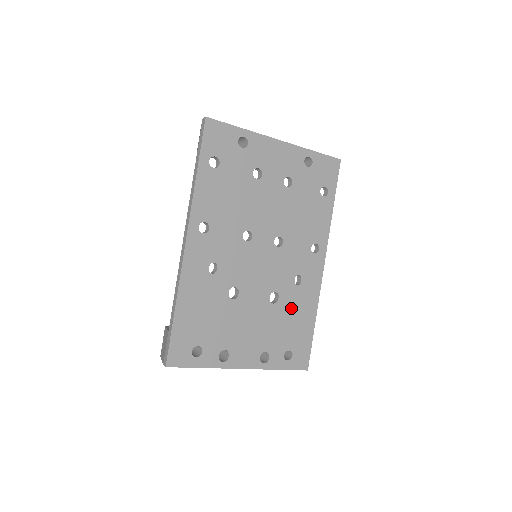
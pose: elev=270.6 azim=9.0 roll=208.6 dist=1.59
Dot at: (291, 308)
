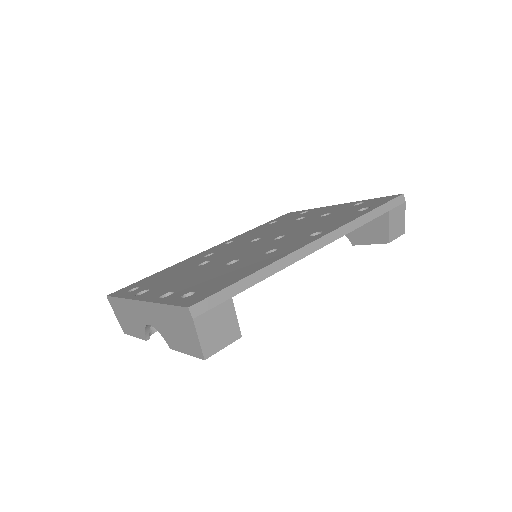
Dot at: (240, 267)
